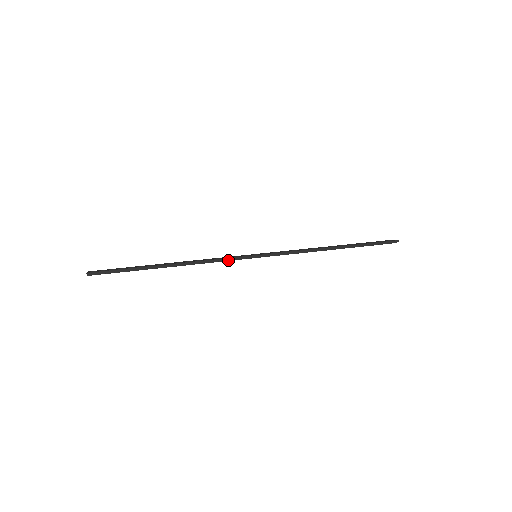
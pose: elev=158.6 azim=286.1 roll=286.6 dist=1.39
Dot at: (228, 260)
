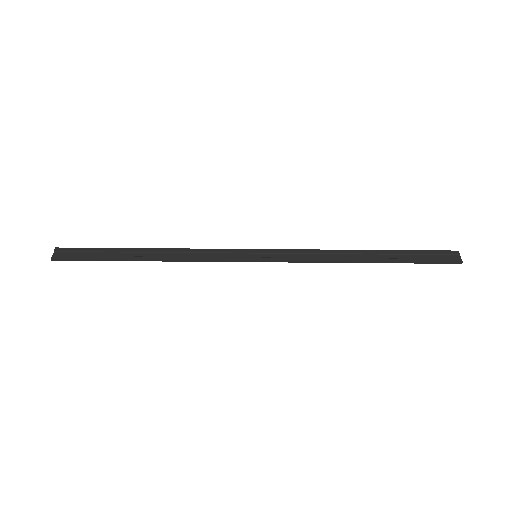
Dot at: (219, 257)
